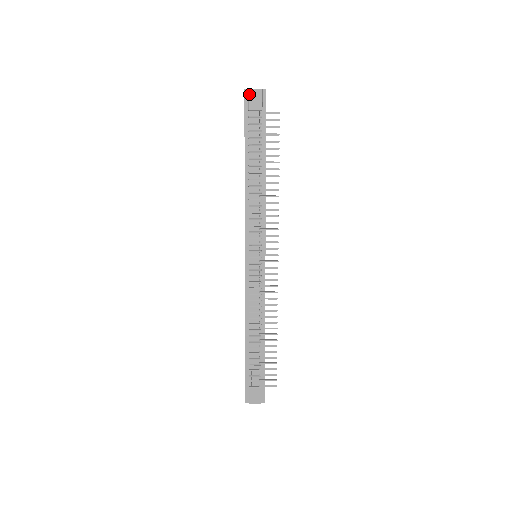
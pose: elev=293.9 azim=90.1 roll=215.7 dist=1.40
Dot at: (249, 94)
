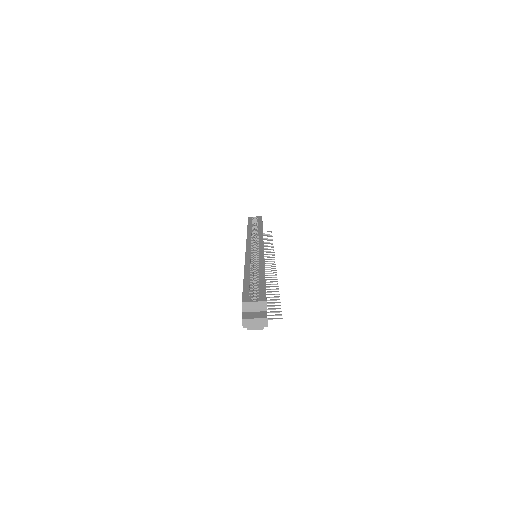
Dot at: (248, 327)
